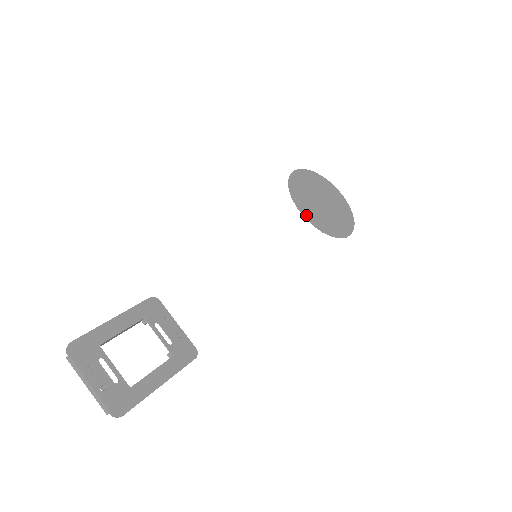
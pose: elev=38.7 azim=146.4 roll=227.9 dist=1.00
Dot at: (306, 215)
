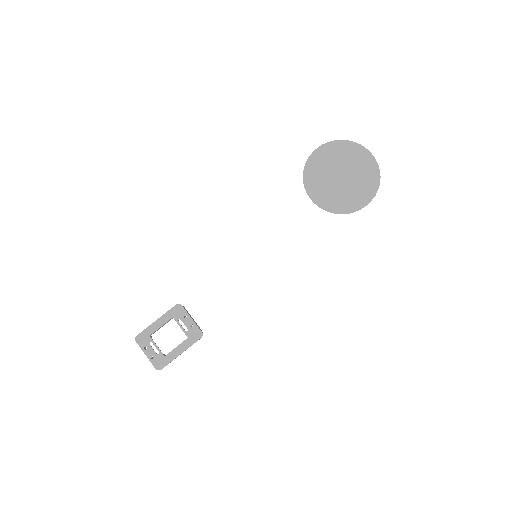
Dot at: (316, 199)
